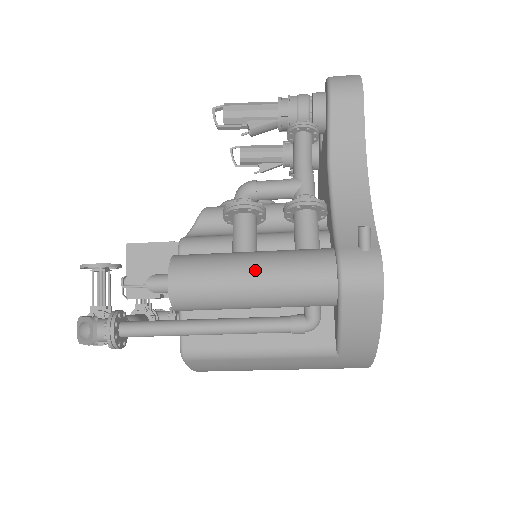
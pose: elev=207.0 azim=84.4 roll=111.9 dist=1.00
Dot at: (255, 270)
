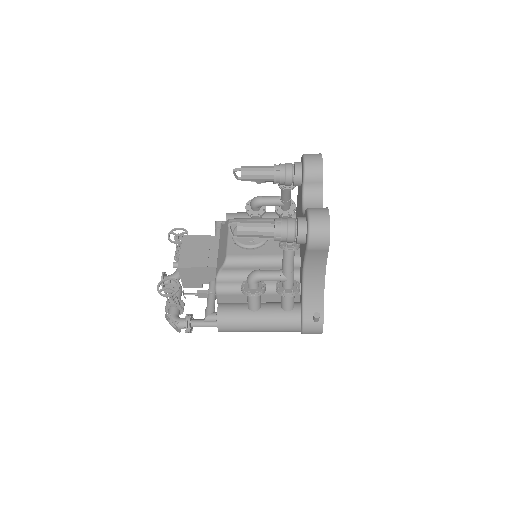
Dot at: (261, 327)
